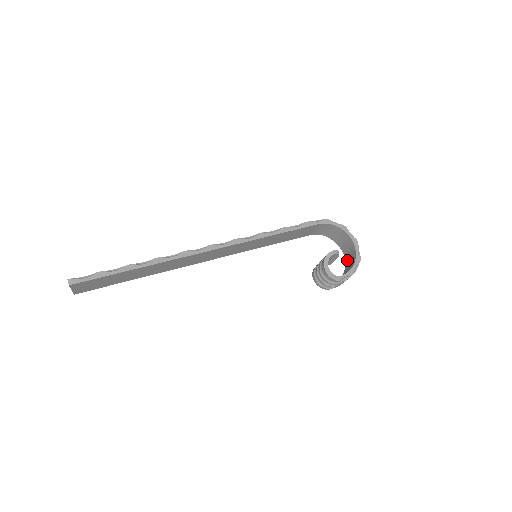
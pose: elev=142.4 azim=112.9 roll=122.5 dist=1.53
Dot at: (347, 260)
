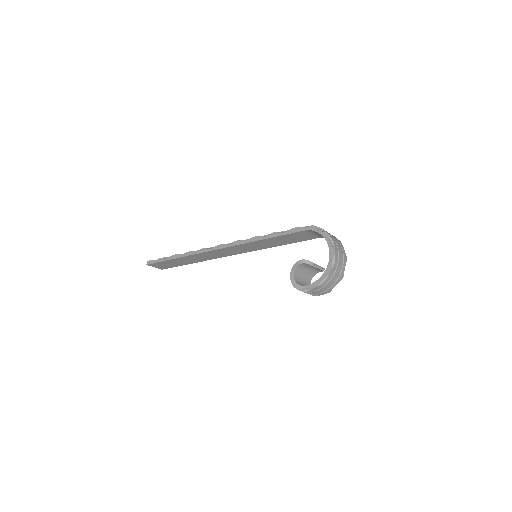
Dot at: occluded
